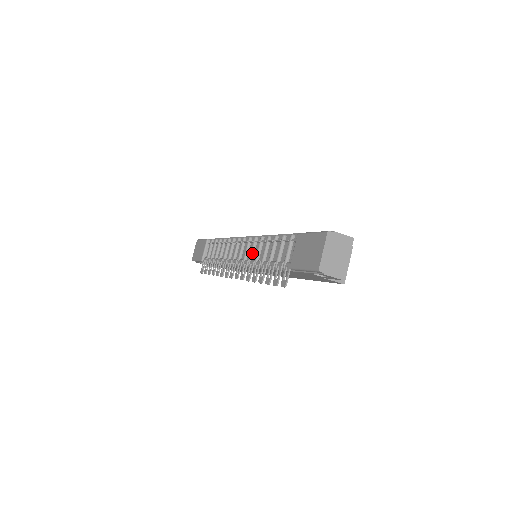
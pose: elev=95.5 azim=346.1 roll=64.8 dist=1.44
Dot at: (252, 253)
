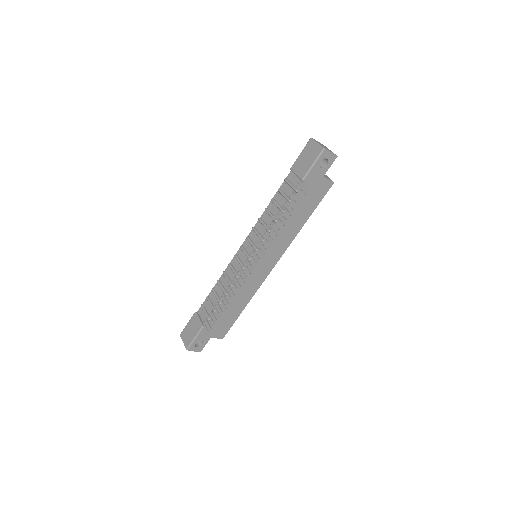
Dot at: (259, 234)
